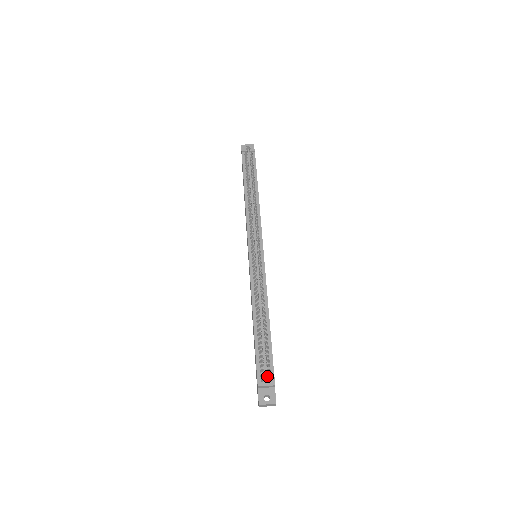
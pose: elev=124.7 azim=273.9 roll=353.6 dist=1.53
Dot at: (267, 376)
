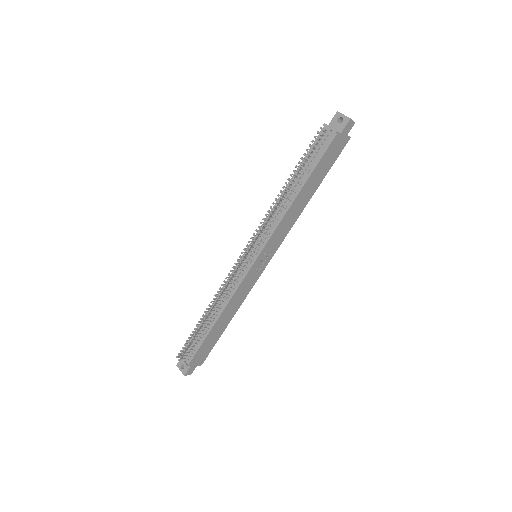
Dot at: (188, 355)
